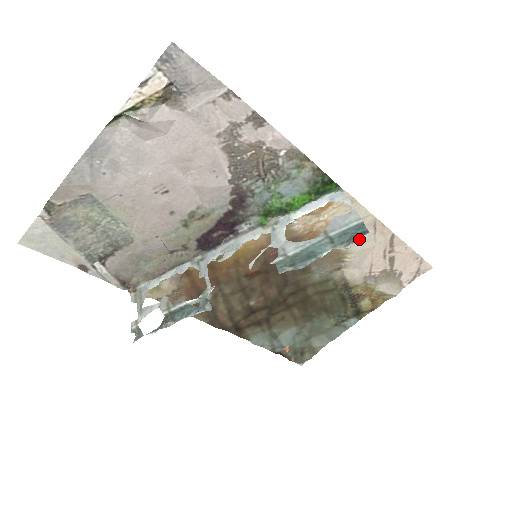
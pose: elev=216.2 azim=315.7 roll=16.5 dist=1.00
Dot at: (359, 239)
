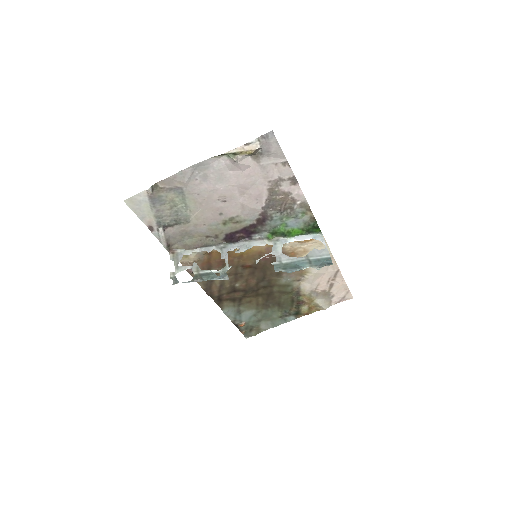
Dot at: occluded
